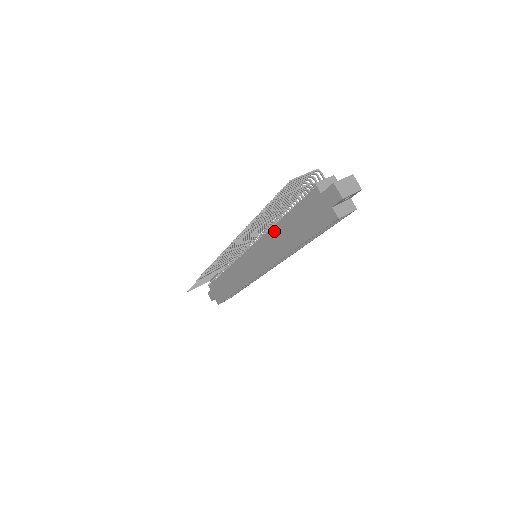
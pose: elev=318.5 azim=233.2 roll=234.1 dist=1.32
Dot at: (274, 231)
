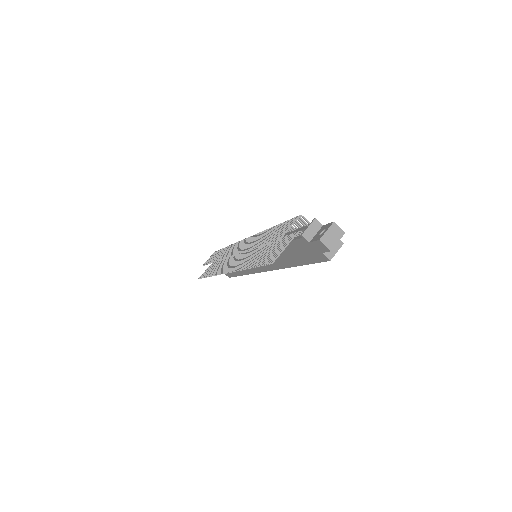
Dot at: occluded
